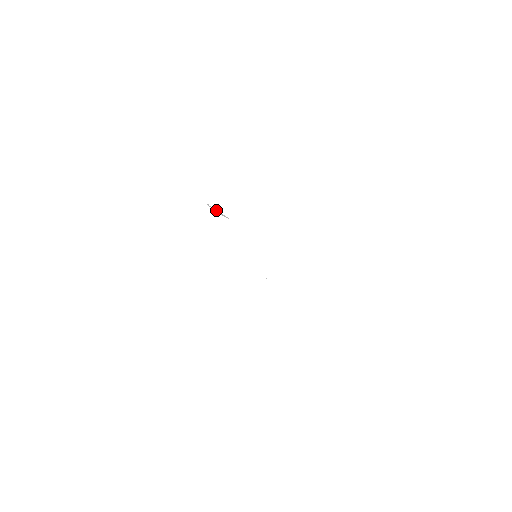
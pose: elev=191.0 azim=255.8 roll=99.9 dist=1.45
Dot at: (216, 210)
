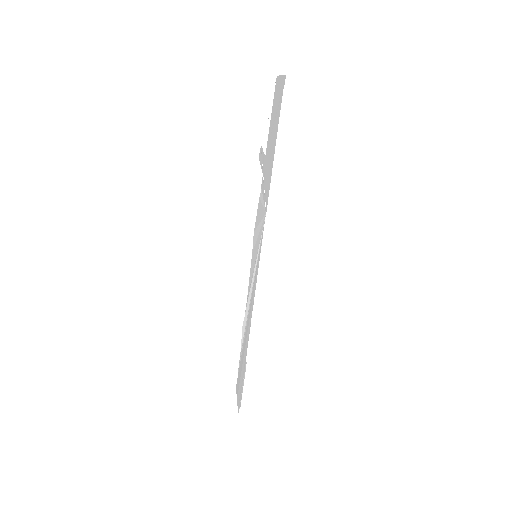
Dot at: (271, 111)
